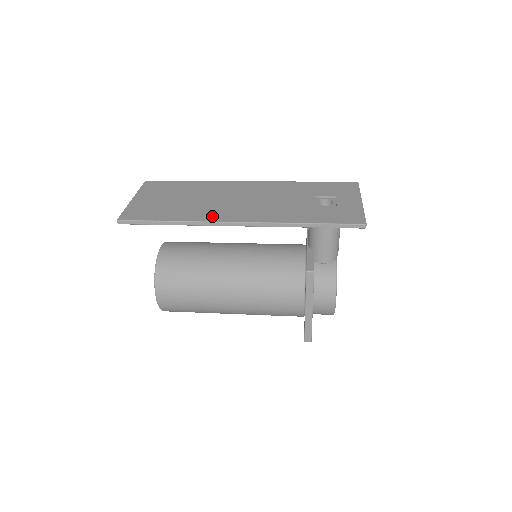
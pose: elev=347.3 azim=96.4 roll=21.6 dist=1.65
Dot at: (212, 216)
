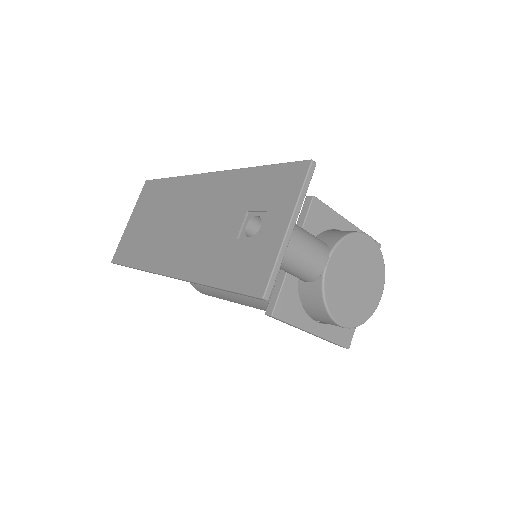
Dot at: (156, 261)
